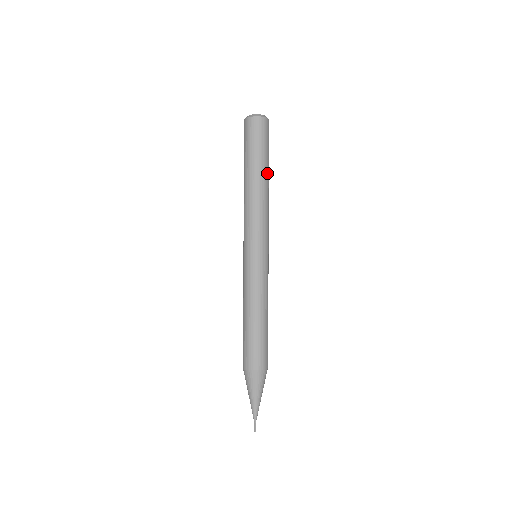
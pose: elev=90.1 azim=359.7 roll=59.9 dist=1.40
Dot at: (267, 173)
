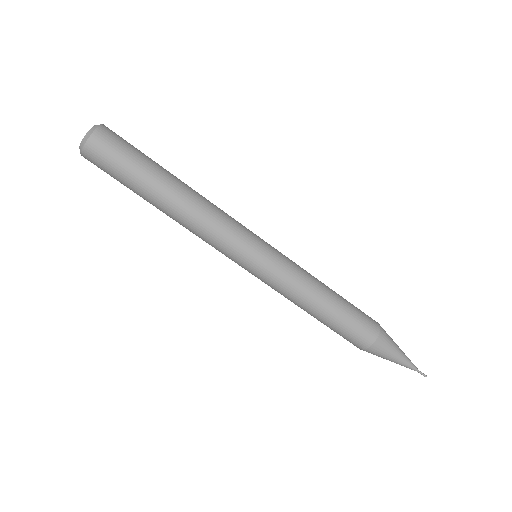
Dot at: (167, 180)
